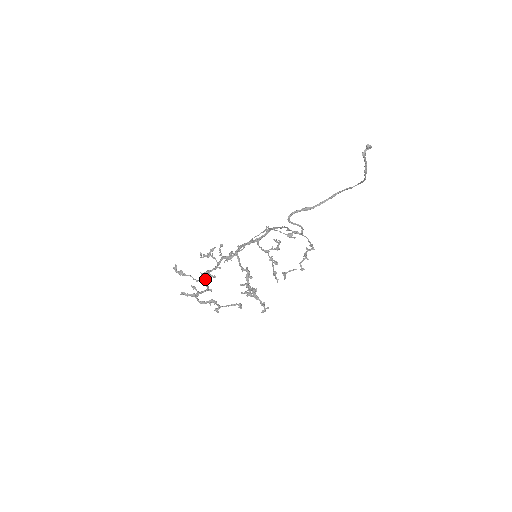
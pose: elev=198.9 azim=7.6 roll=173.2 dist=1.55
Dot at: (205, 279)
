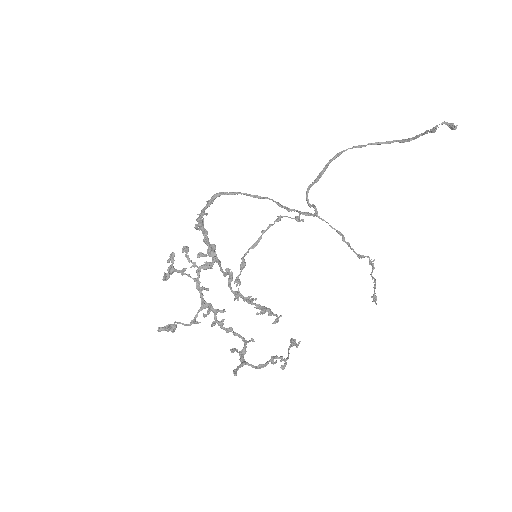
Dot at: (215, 322)
